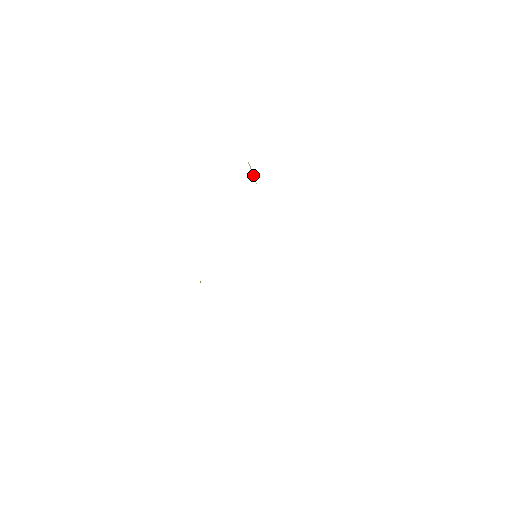
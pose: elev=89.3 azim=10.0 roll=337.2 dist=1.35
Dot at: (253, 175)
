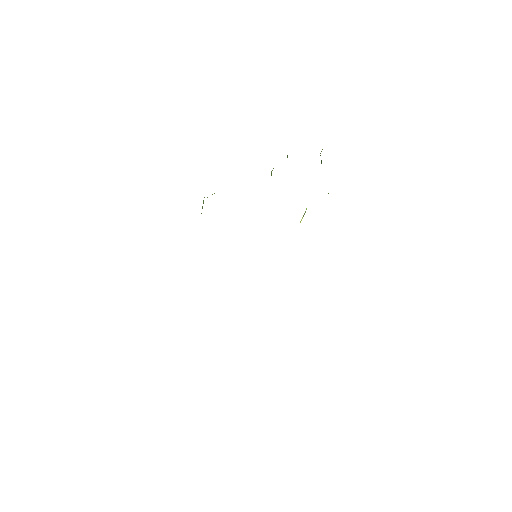
Dot at: (301, 219)
